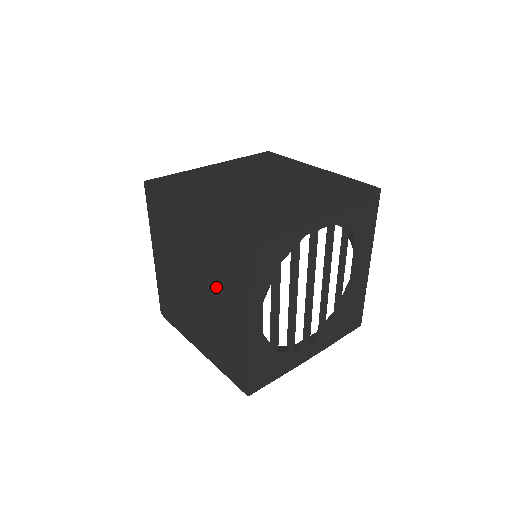
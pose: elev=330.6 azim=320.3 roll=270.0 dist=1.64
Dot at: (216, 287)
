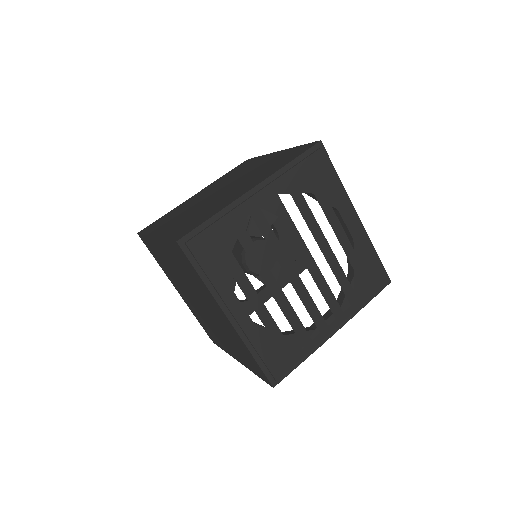
Dot at: (201, 296)
